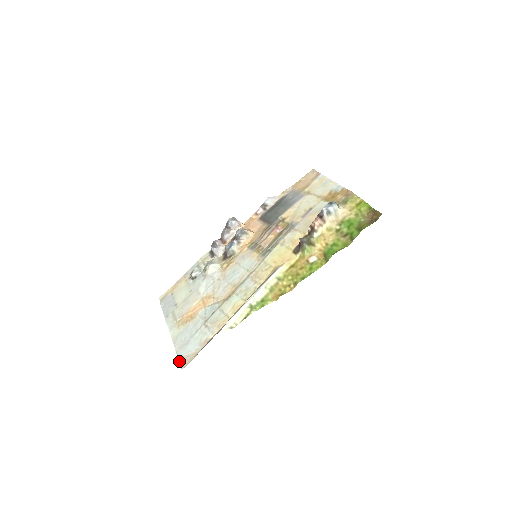
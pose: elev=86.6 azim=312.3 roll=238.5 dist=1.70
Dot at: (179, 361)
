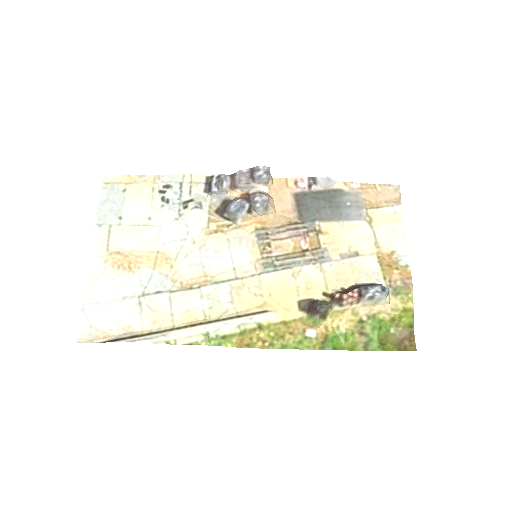
Dot at: (80, 324)
